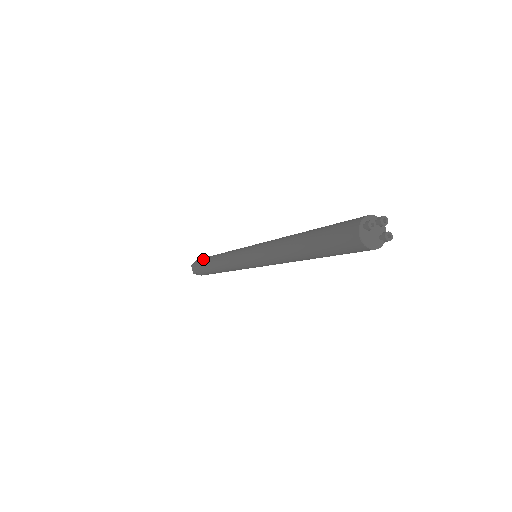
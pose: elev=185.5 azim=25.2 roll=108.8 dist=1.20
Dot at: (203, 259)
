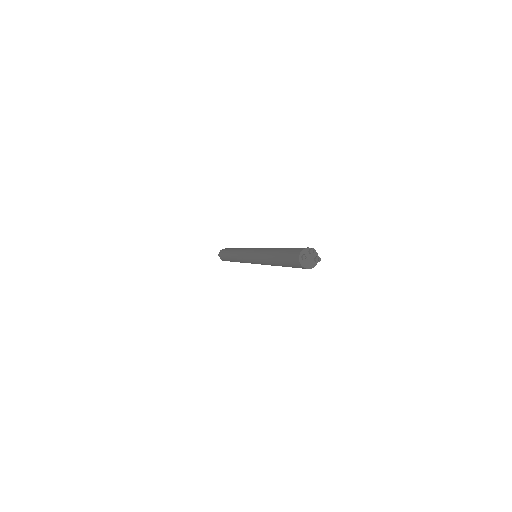
Dot at: (224, 252)
